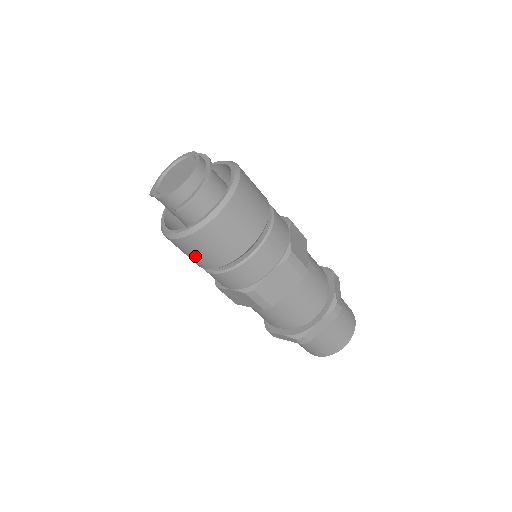
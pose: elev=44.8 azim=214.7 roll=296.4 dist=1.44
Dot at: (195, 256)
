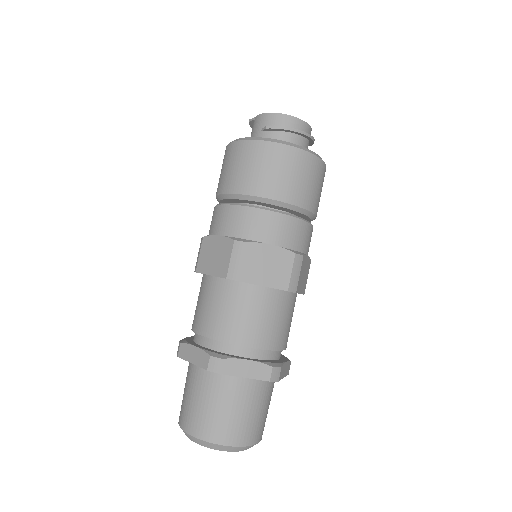
Dot at: (237, 170)
